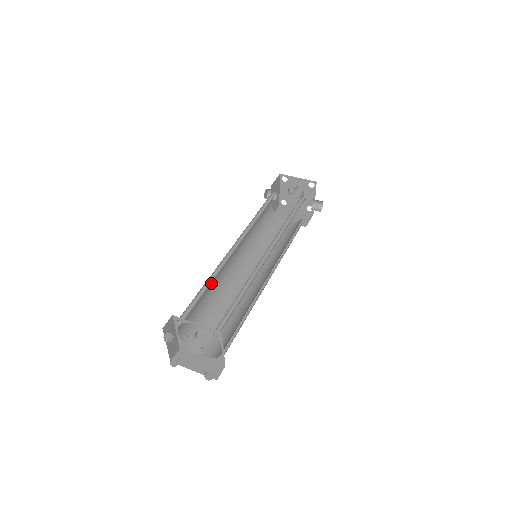
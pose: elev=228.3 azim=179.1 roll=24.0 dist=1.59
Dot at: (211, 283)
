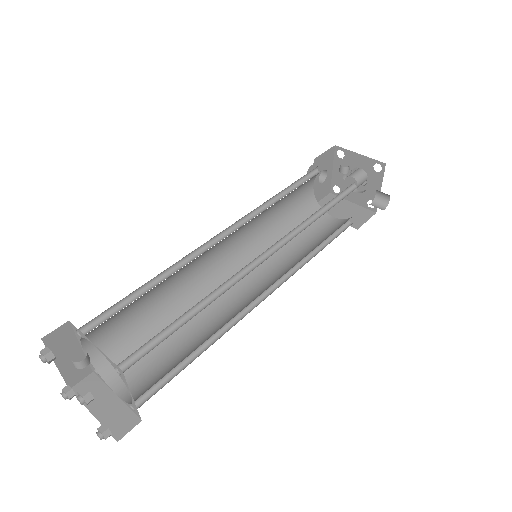
Dot at: (169, 282)
